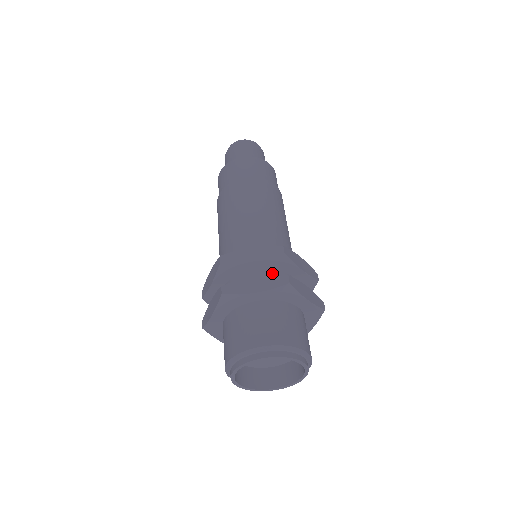
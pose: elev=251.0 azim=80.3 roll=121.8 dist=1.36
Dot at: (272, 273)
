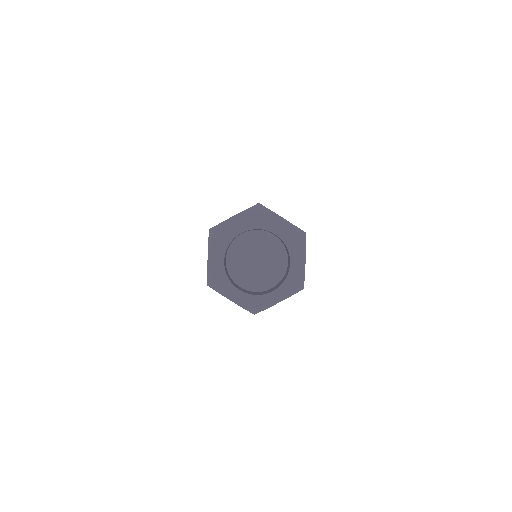
Dot at: occluded
